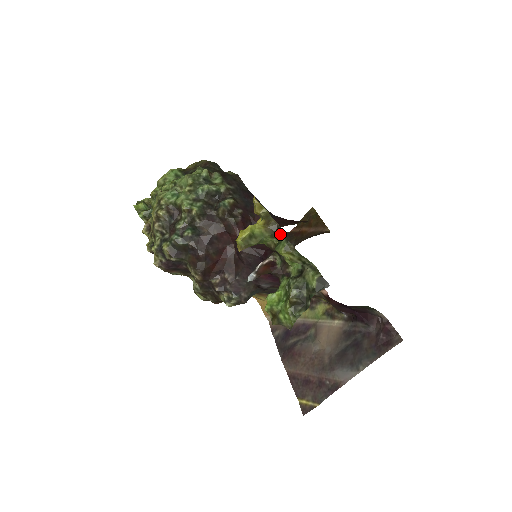
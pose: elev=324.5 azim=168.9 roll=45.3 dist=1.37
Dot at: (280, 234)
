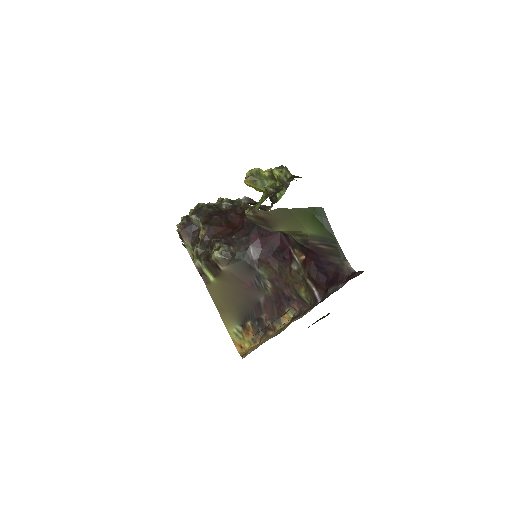
Dot at: occluded
